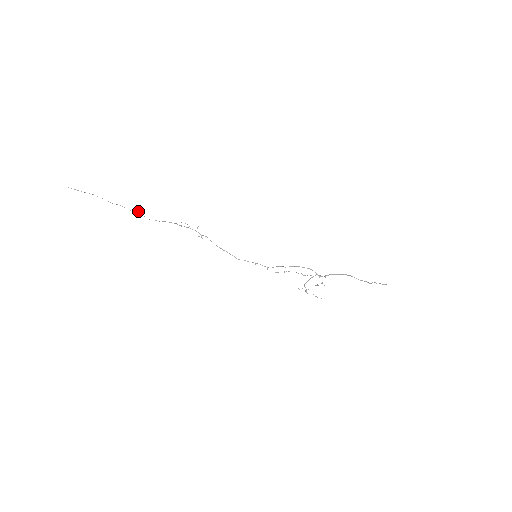
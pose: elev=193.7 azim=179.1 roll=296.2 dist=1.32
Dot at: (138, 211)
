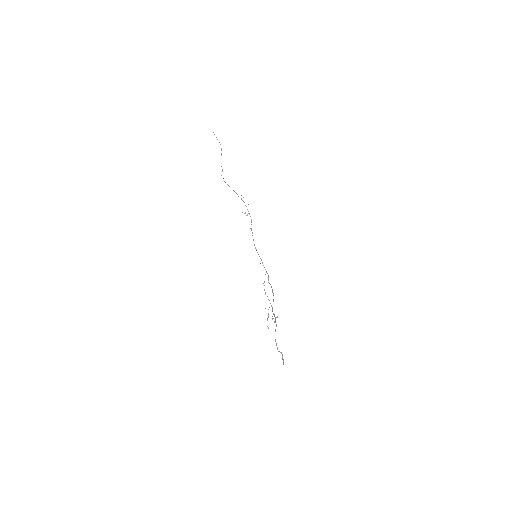
Dot at: (222, 171)
